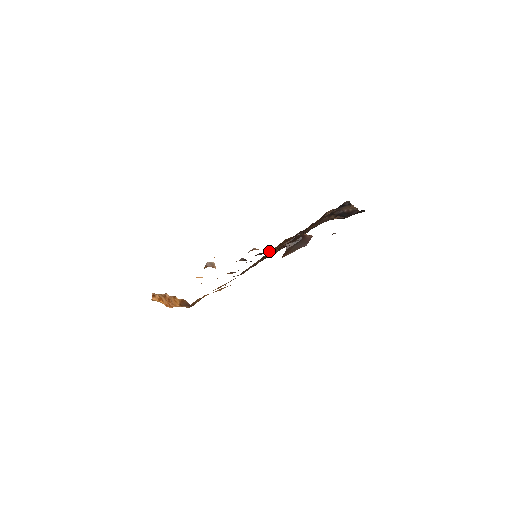
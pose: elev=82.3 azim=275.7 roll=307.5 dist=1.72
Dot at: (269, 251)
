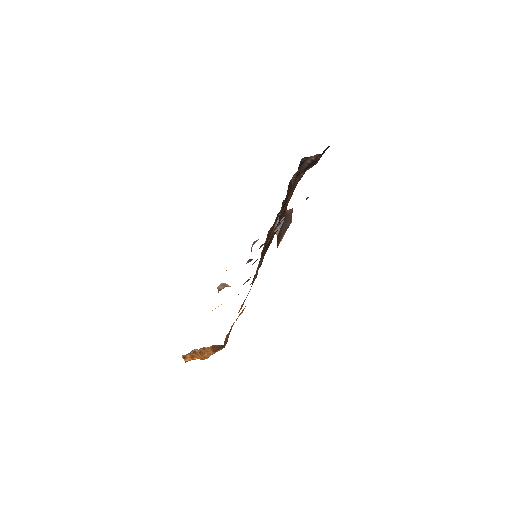
Dot at: occluded
